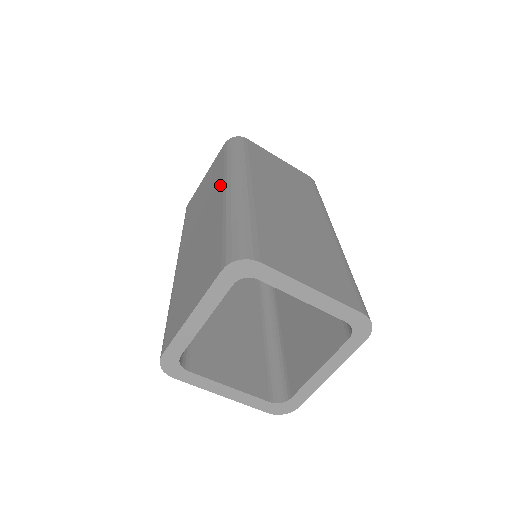
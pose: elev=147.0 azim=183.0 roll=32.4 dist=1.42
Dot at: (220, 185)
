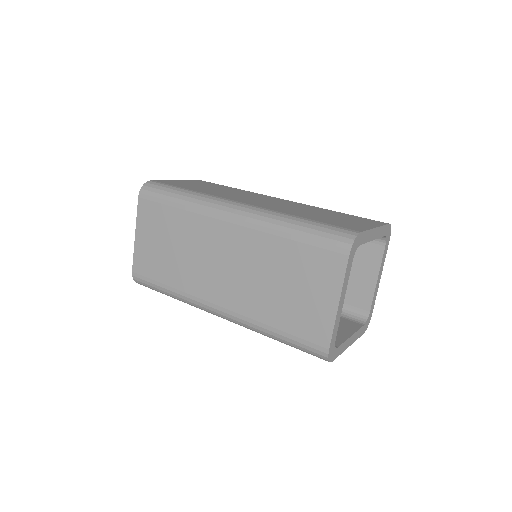
Dot at: (210, 223)
